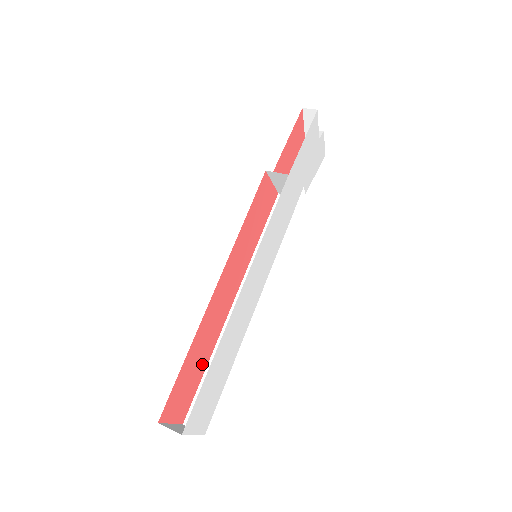
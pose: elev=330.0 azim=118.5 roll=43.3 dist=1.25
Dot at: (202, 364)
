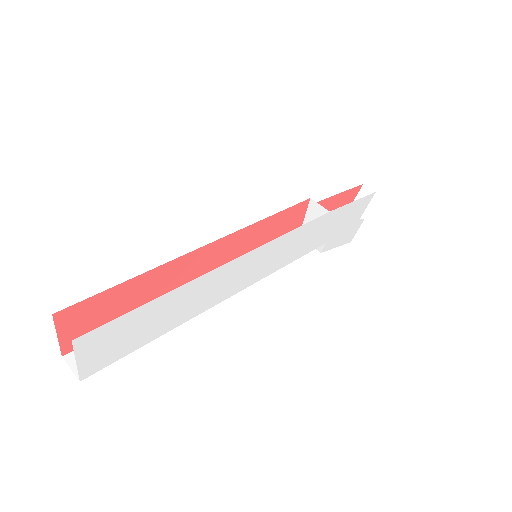
Dot at: occluded
